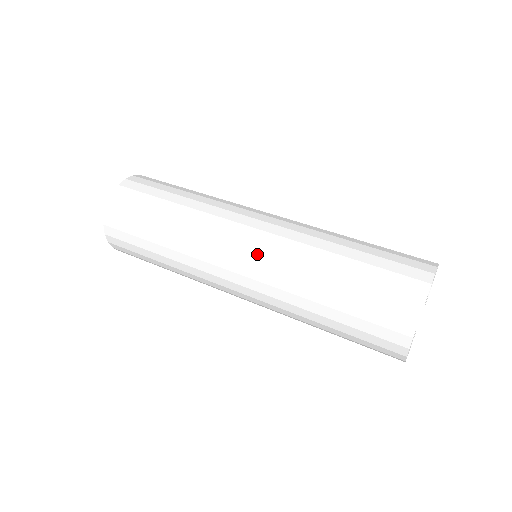
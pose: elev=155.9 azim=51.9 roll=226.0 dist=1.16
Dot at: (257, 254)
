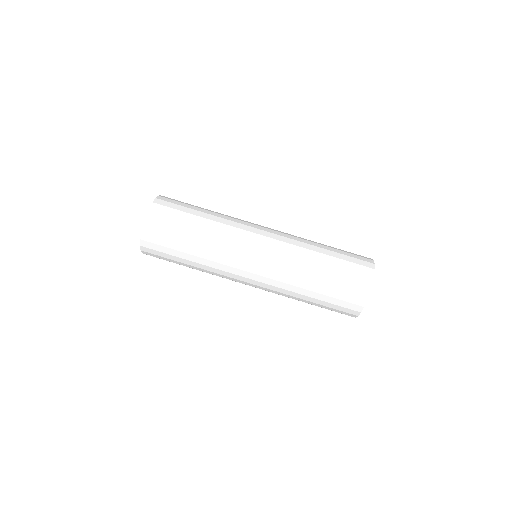
Dot at: (260, 287)
